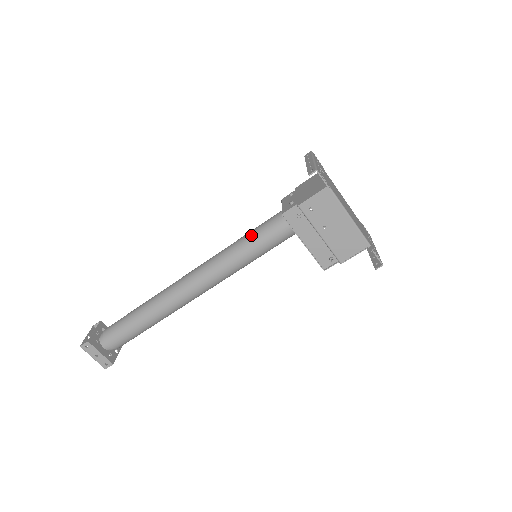
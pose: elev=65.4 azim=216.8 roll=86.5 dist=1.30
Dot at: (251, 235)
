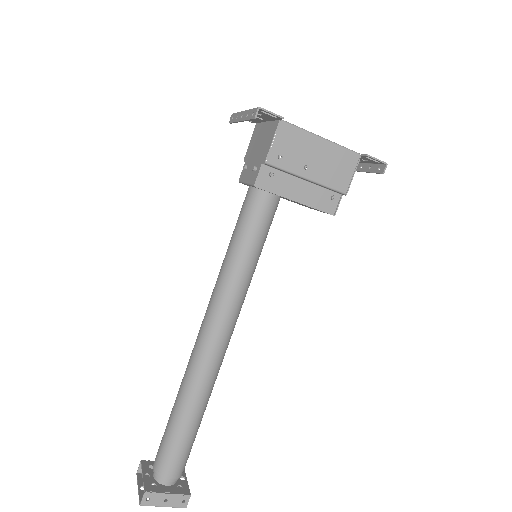
Dot at: (237, 235)
